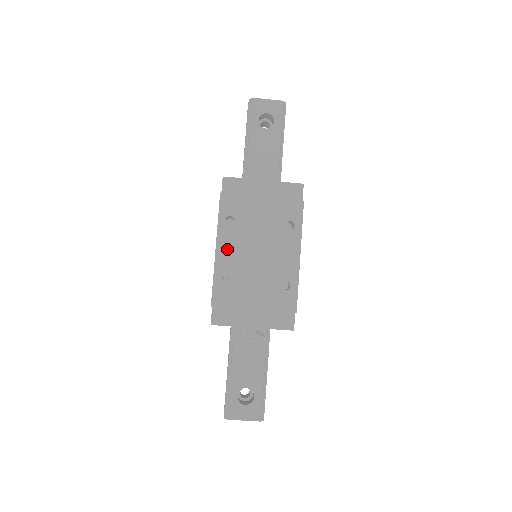
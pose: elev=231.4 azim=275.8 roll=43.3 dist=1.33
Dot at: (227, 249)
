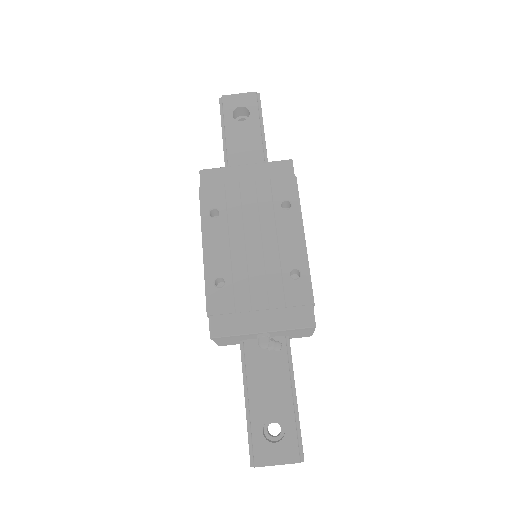
Dot at: (216, 245)
